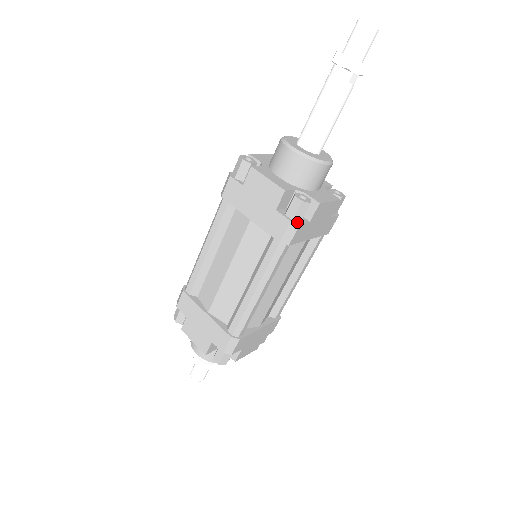
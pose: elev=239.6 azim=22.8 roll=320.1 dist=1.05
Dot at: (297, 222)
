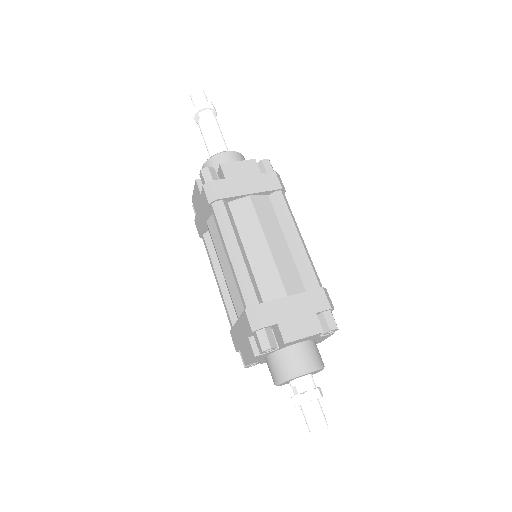
Dot at: (276, 174)
